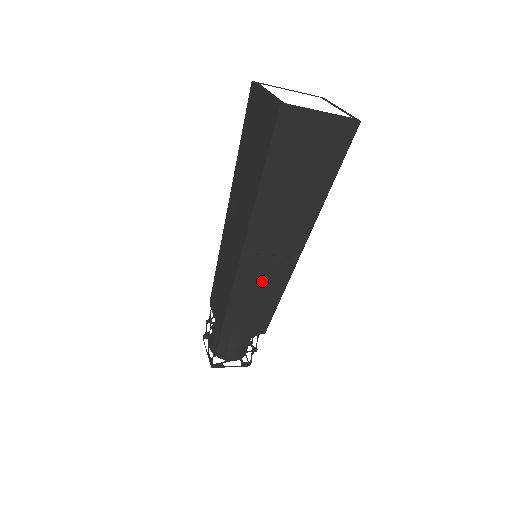
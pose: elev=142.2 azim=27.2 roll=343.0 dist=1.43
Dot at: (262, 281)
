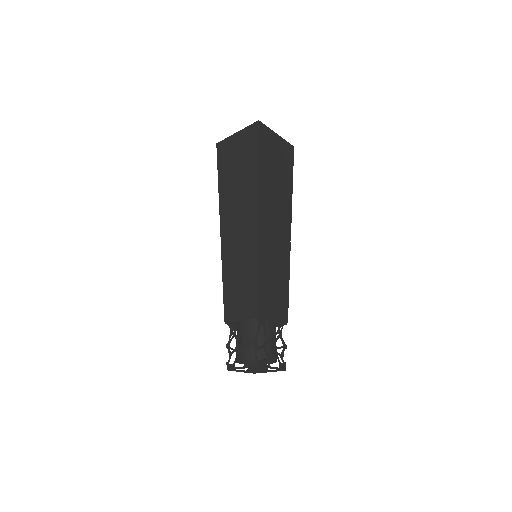
Dot at: (275, 259)
